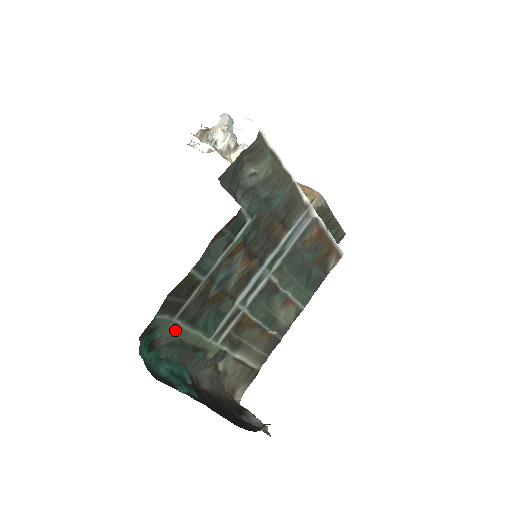
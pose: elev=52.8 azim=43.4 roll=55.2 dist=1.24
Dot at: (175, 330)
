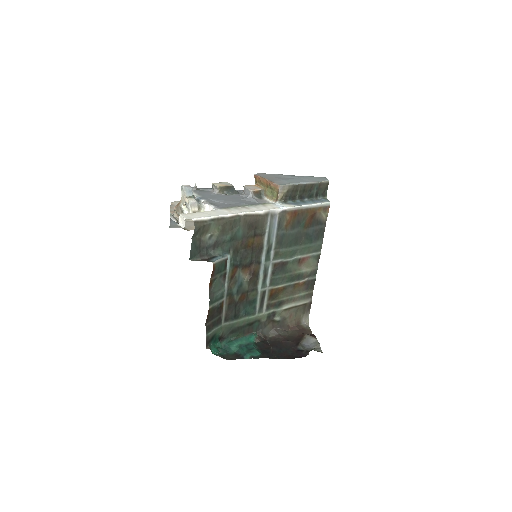
Dot at: (228, 327)
